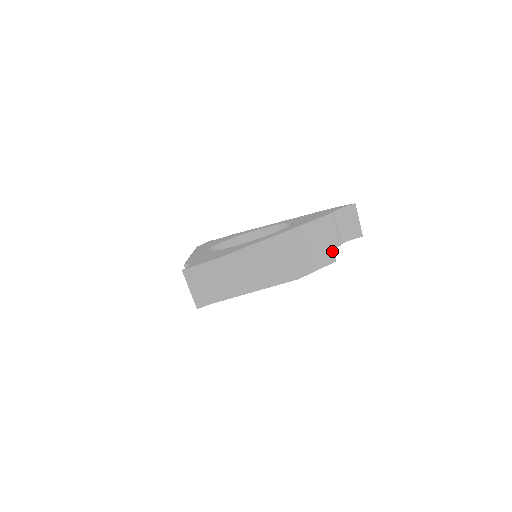
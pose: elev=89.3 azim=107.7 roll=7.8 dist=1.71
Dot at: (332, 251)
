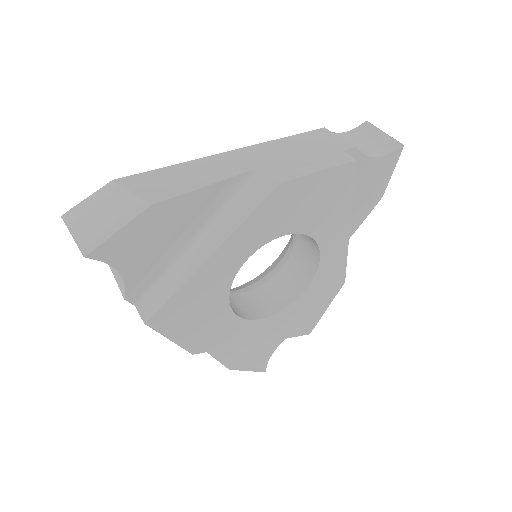
Dot at: (341, 153)
